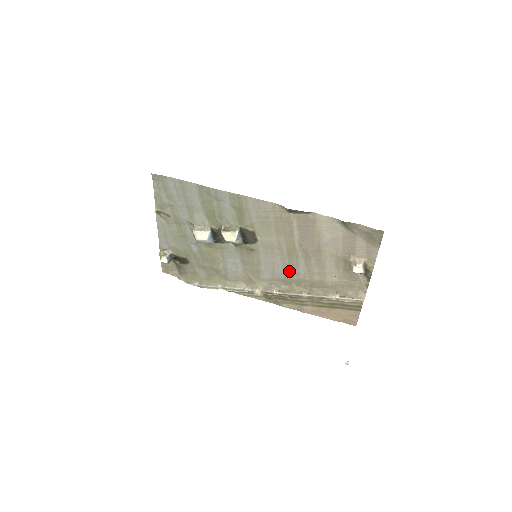
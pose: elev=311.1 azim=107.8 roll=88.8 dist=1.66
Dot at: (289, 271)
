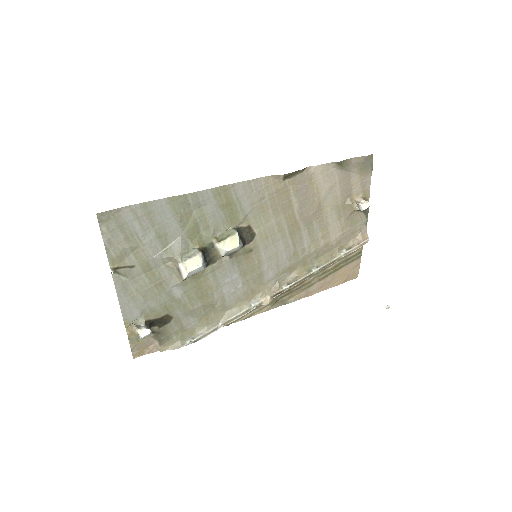
Dot at: (293, 253)
